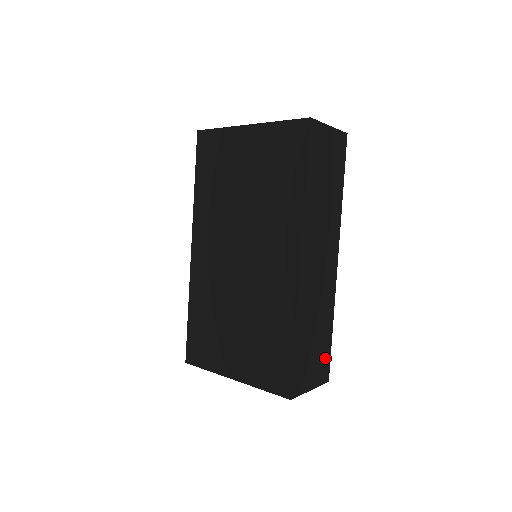
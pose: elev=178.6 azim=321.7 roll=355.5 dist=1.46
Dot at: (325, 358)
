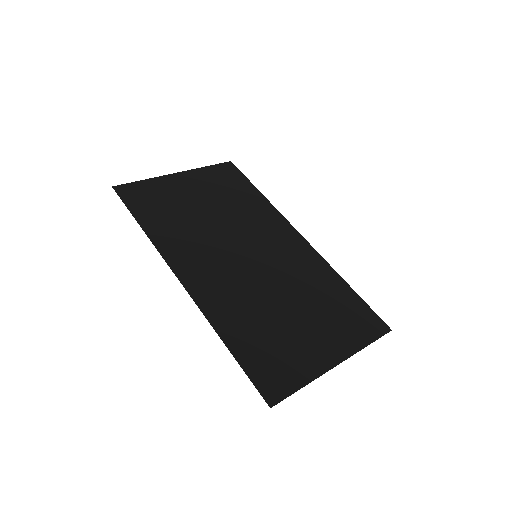
Dot at: occluded
